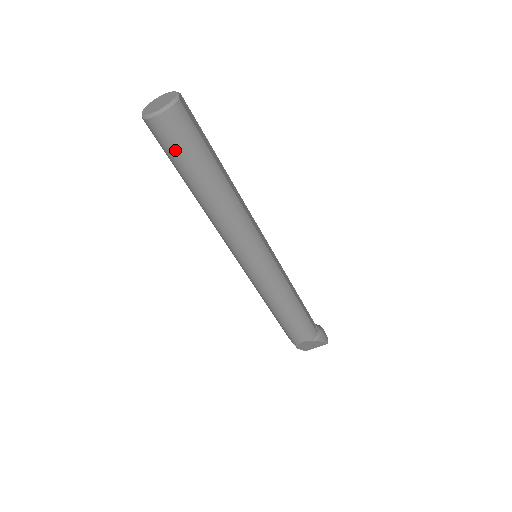
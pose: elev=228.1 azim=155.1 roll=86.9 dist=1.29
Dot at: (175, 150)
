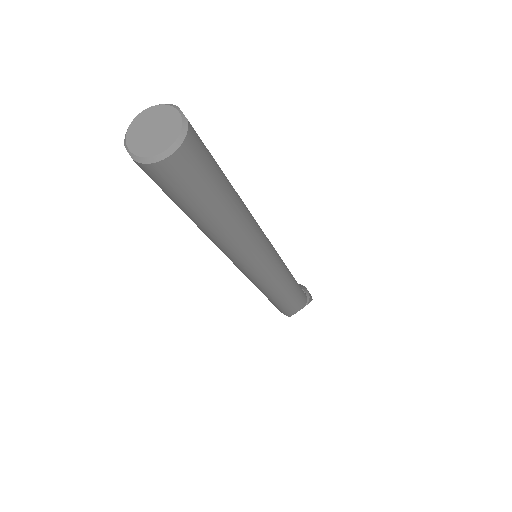
Dot at: (189, 190)
